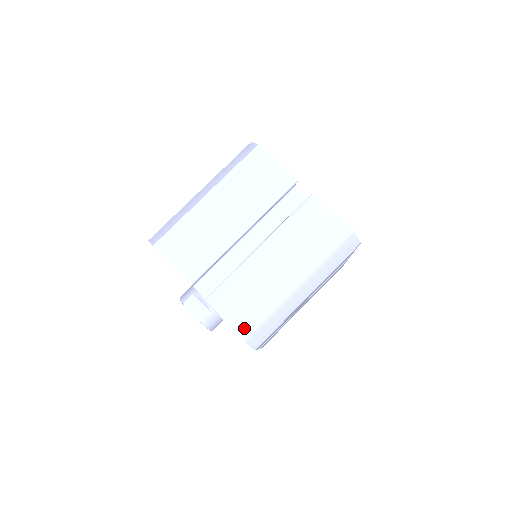
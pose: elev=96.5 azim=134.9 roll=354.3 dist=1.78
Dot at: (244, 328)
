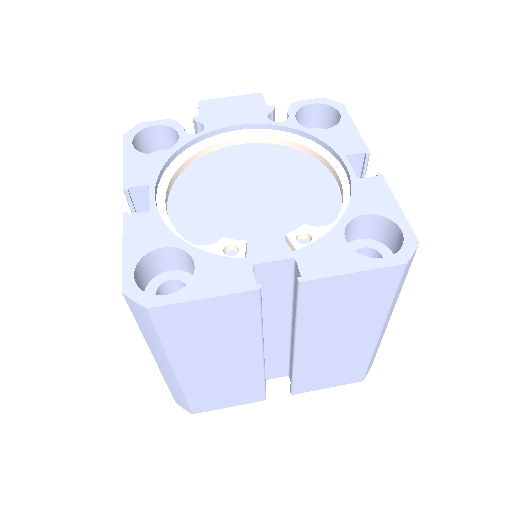
Dot at: (352, 379)
